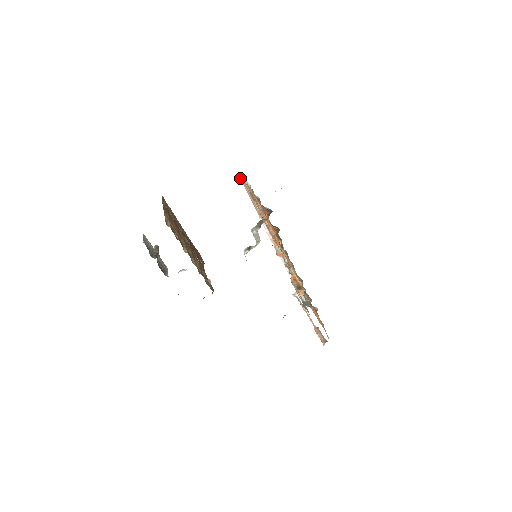
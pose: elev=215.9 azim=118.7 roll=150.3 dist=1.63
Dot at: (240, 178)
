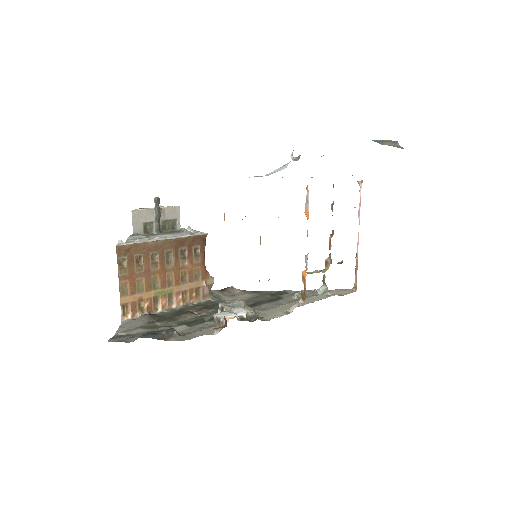
Dot at: occluded
